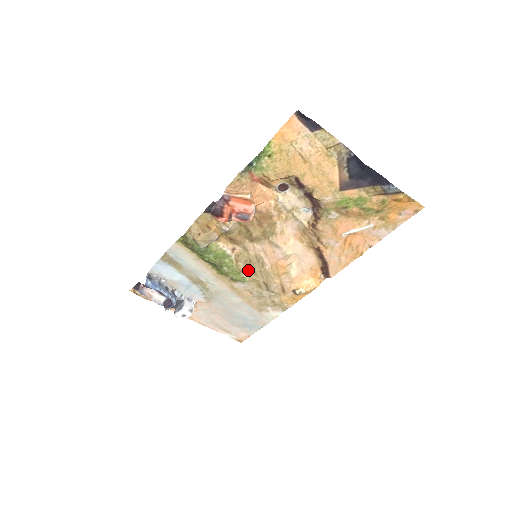
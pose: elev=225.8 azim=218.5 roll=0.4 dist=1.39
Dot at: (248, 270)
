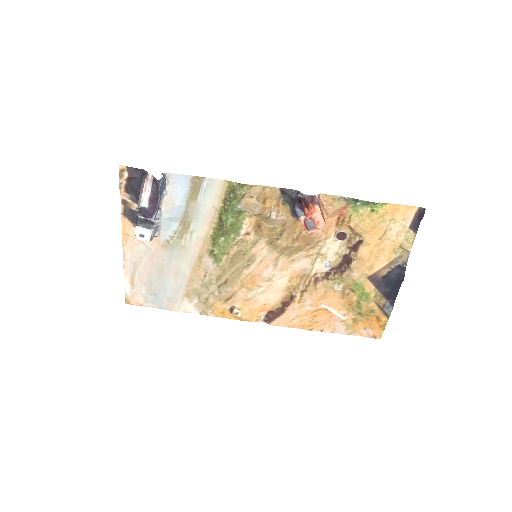
Dot at: (232, 258)
